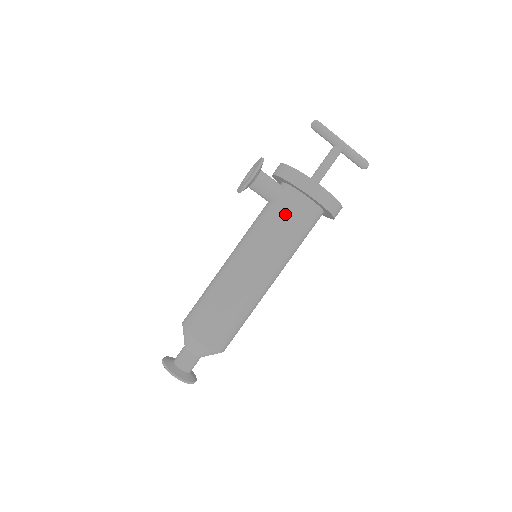
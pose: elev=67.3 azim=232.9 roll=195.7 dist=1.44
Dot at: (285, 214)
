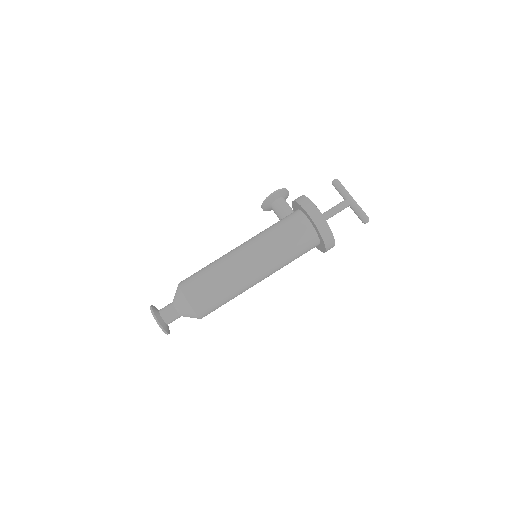
Dot at: (285, 224)
